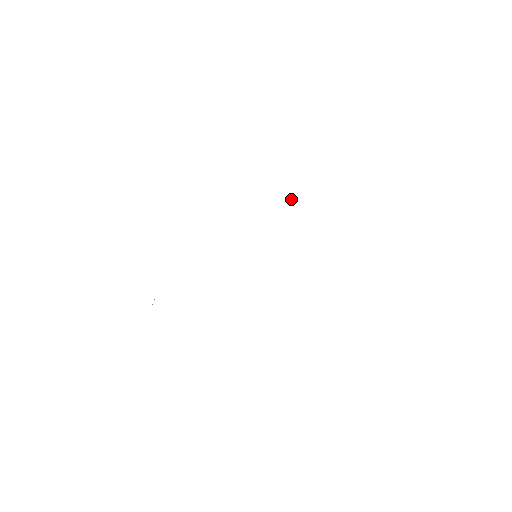
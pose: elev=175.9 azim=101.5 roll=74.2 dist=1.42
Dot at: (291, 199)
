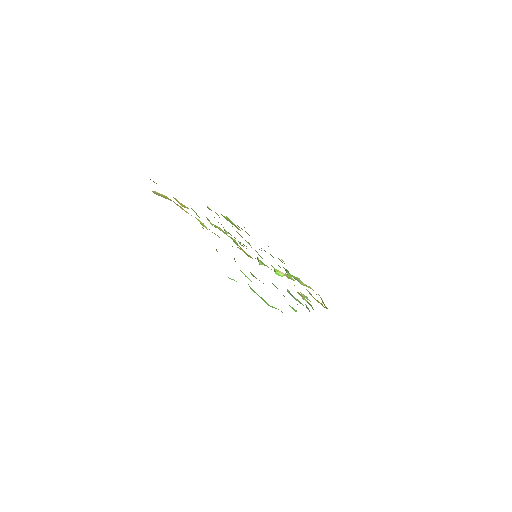
Dot at: (232, 224)
